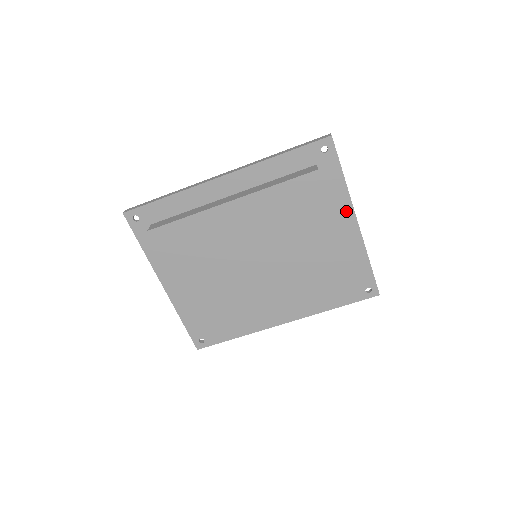
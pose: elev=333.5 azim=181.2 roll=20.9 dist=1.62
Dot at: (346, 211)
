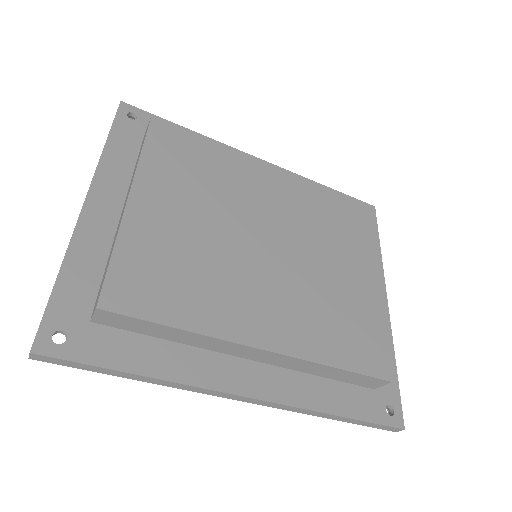
Dot at: occluded
